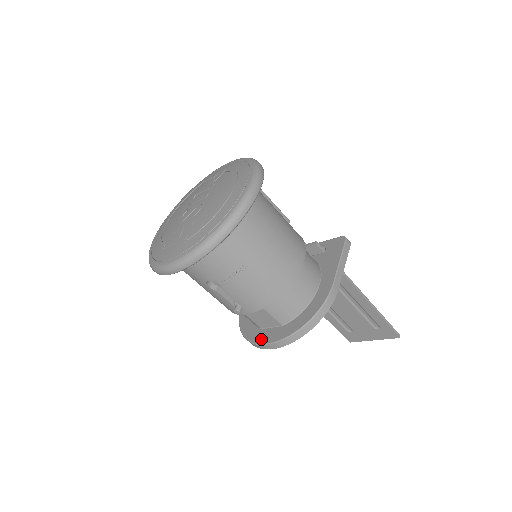
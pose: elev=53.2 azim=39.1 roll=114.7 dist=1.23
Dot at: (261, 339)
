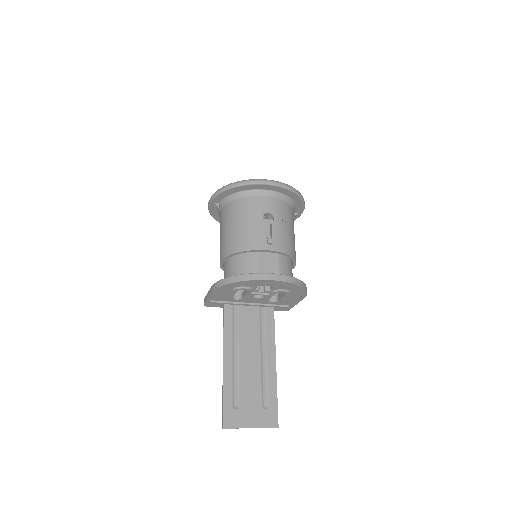
Dot at: (265, 274)
